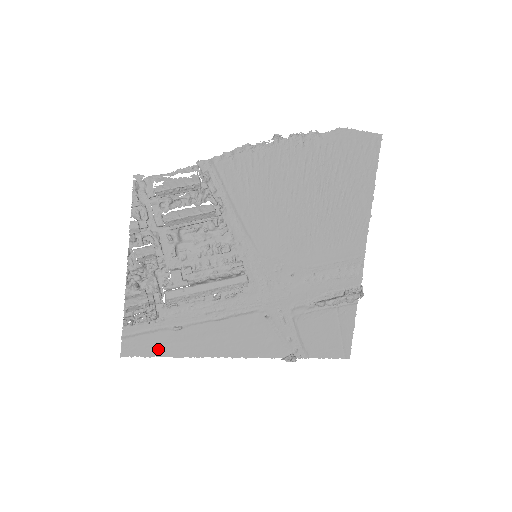
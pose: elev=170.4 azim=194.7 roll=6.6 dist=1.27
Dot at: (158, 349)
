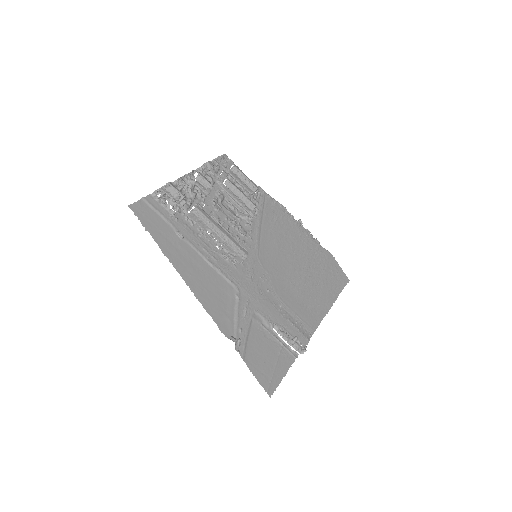
Dot at: (156, 231)
